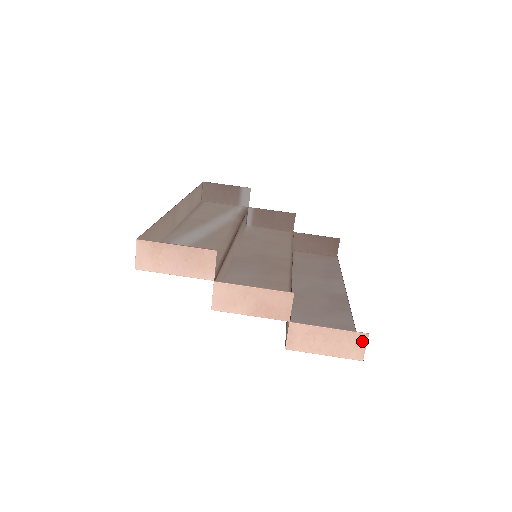
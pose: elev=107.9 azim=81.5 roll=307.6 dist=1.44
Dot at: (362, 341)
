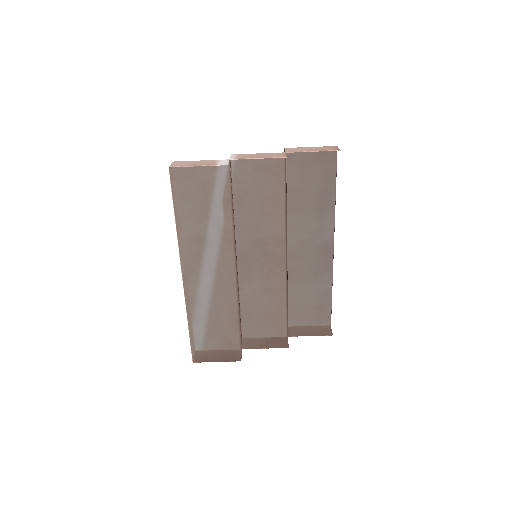
Dot at: (329, 333)
